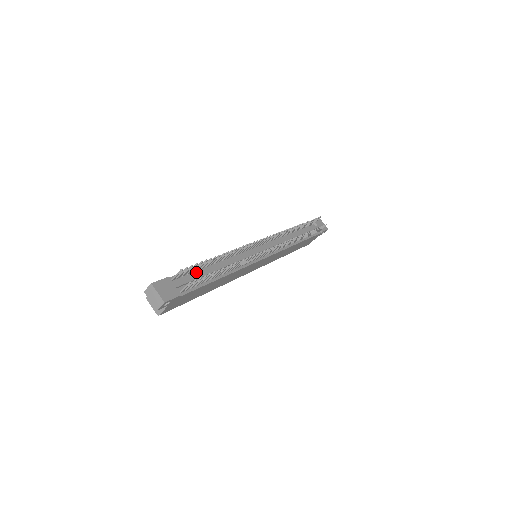
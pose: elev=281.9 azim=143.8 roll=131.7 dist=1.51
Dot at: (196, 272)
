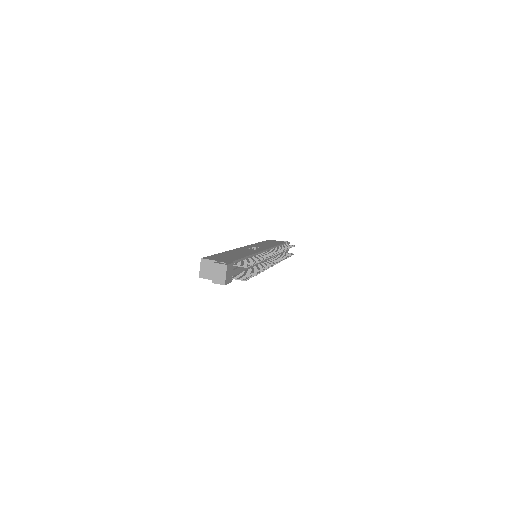
Dot at: occluded
